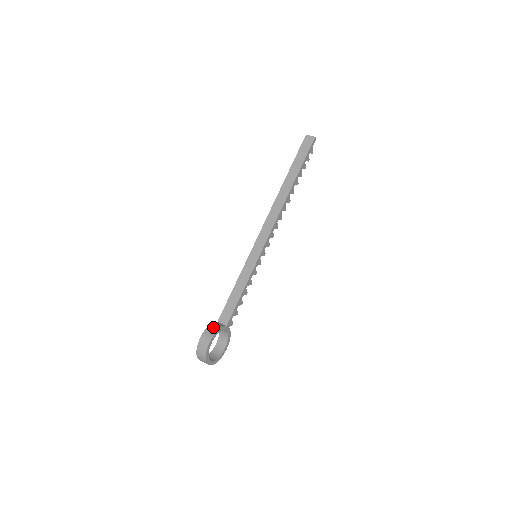
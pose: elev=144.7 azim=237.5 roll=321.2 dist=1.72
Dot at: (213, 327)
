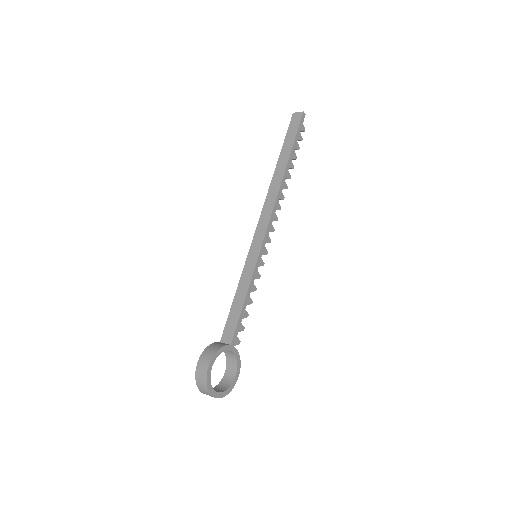
Dot at: (212, 347)
